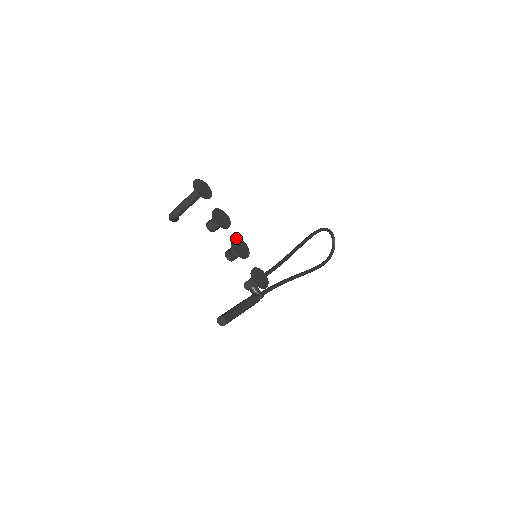
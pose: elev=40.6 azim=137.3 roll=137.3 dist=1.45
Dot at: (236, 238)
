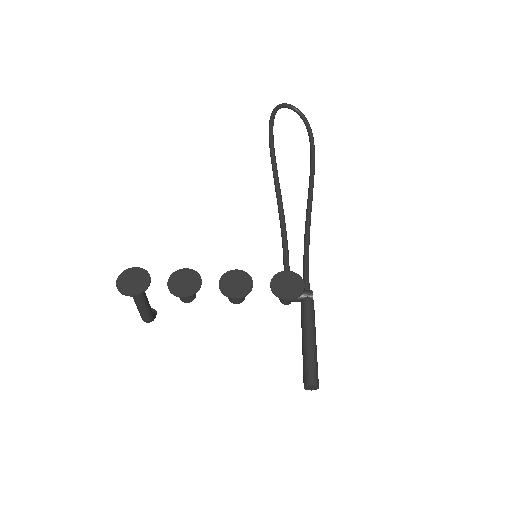
Dot at: (220, 280)
